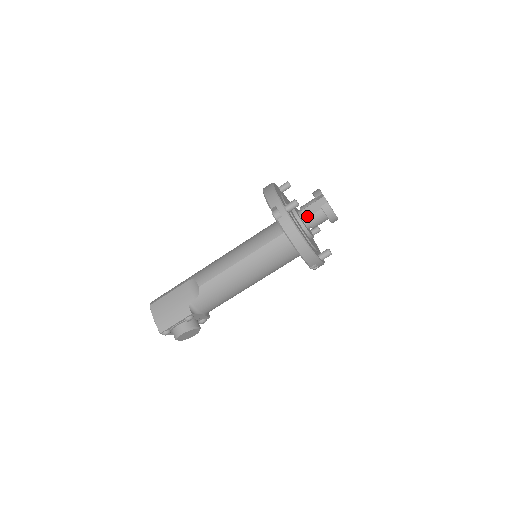
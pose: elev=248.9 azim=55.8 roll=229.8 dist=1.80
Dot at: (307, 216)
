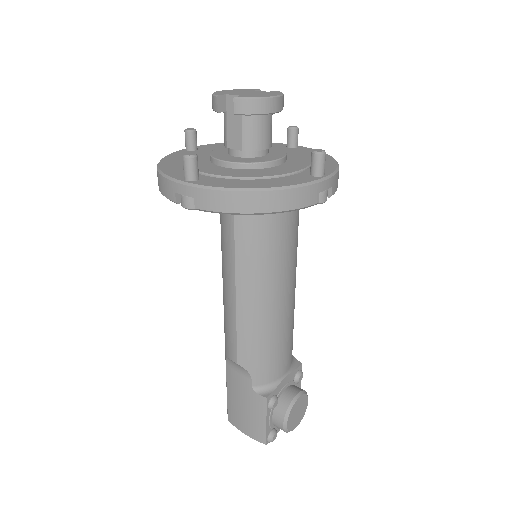
Dot at: (239, 146)
